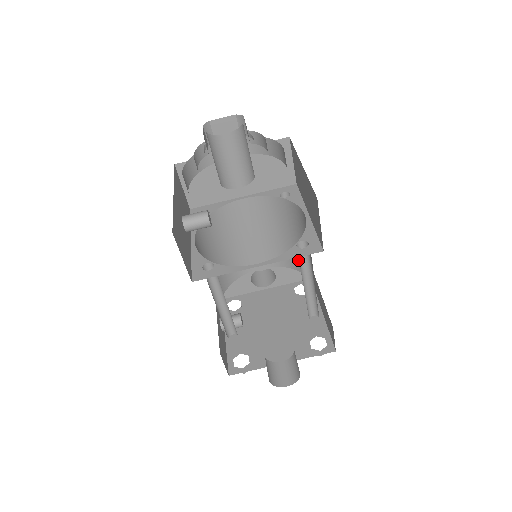
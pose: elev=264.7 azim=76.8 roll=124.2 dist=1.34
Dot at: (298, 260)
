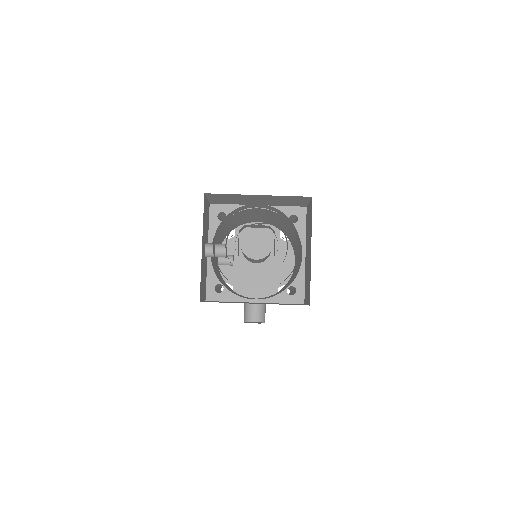
Dot at: (289, 236)
